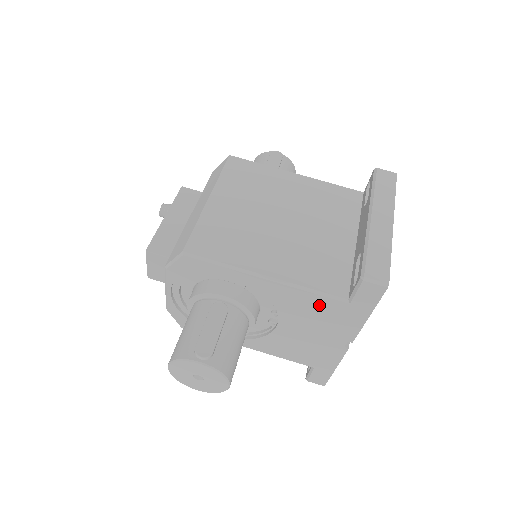
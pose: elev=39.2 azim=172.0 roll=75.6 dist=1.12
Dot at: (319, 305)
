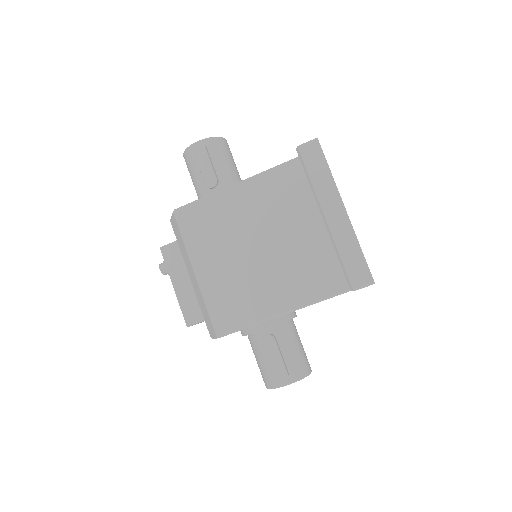
Dot at: occluded
